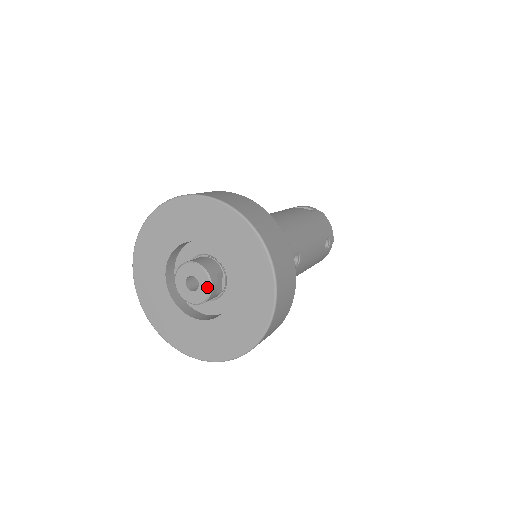
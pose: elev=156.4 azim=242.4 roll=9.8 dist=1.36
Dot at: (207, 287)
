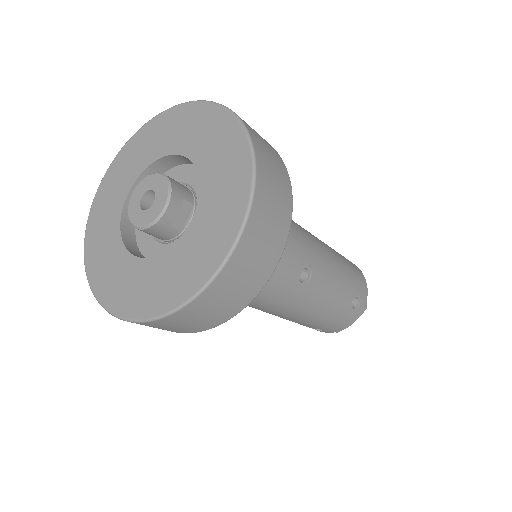
Dot at: (162, 204)
